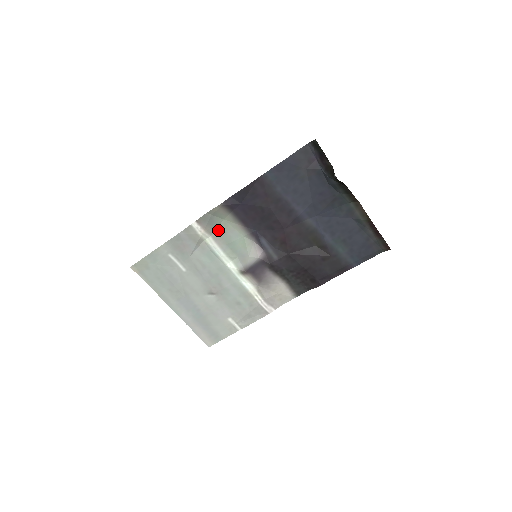
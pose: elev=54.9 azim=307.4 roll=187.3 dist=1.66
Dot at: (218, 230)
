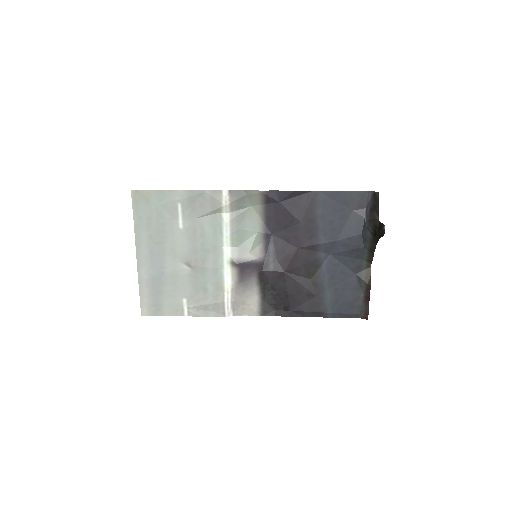
Dot at: (240, 212)
